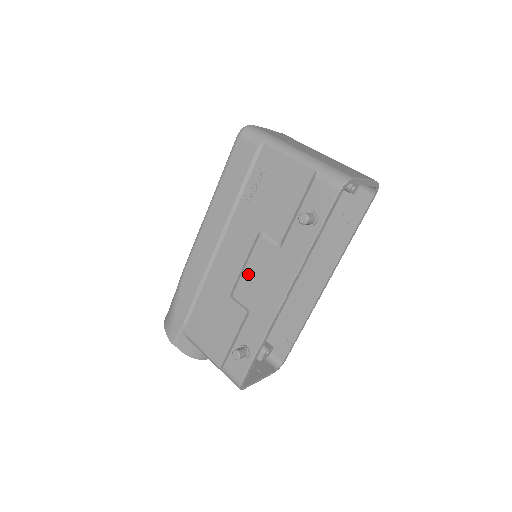
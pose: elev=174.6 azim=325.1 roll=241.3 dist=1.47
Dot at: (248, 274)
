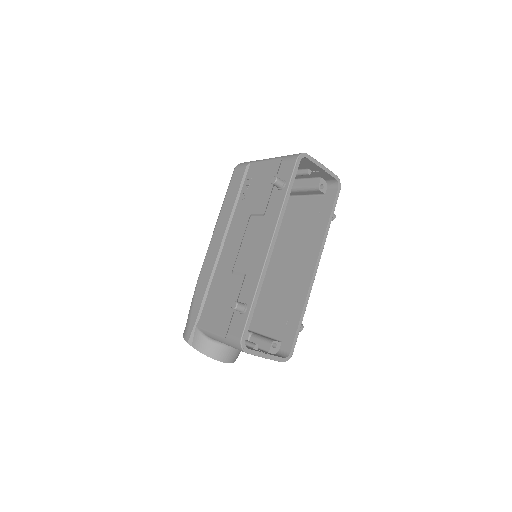
Dot at: (243, 247)
